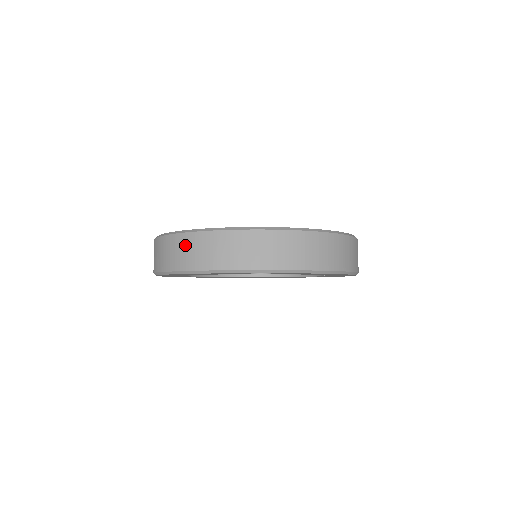
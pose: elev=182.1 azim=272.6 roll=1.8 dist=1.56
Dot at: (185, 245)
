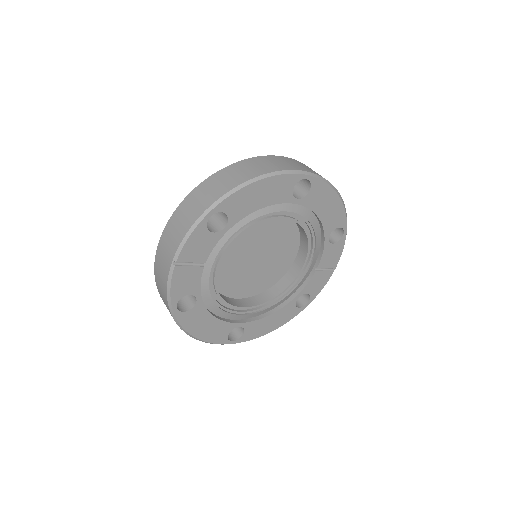
Dot at: (231, 172)
